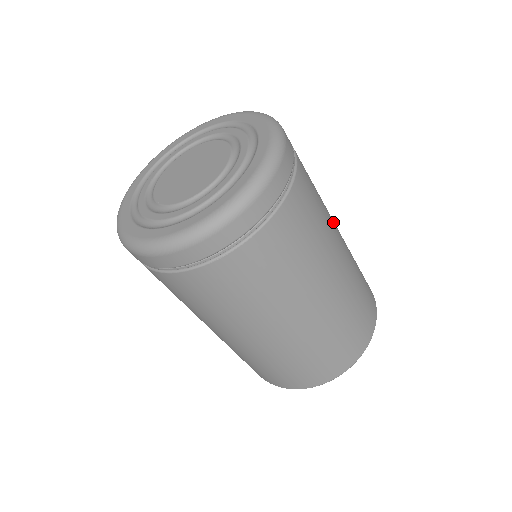
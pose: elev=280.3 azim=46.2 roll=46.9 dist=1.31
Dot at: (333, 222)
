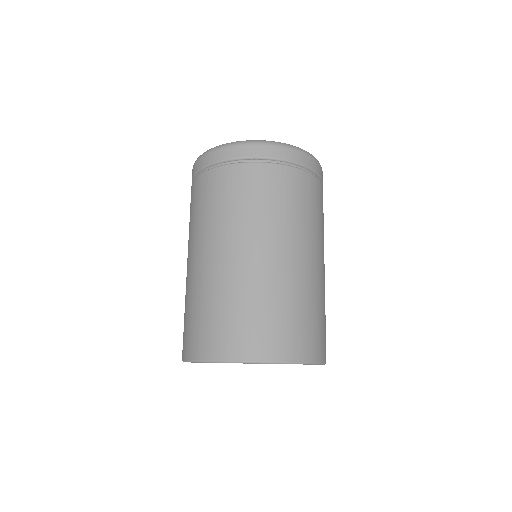
Dot at: (319, 248)
